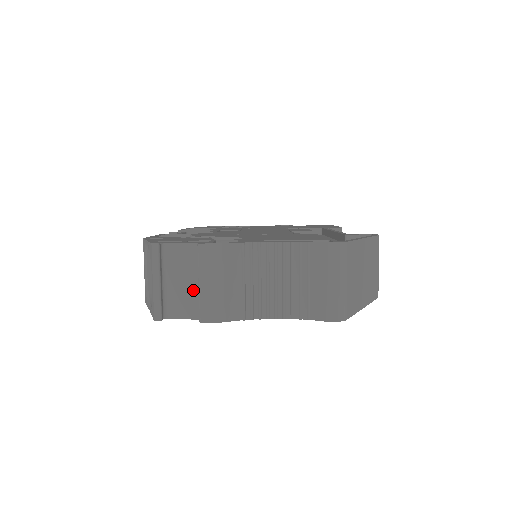
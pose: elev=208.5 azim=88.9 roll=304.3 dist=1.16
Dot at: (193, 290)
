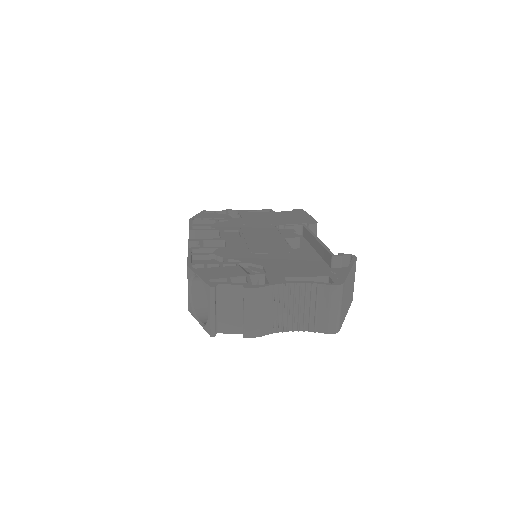
Dot at: (238, 315)
